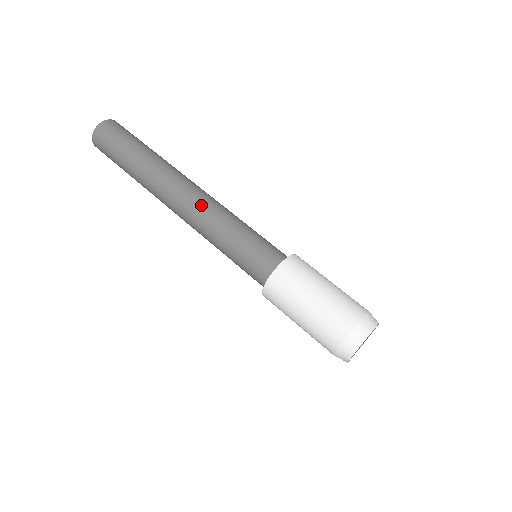
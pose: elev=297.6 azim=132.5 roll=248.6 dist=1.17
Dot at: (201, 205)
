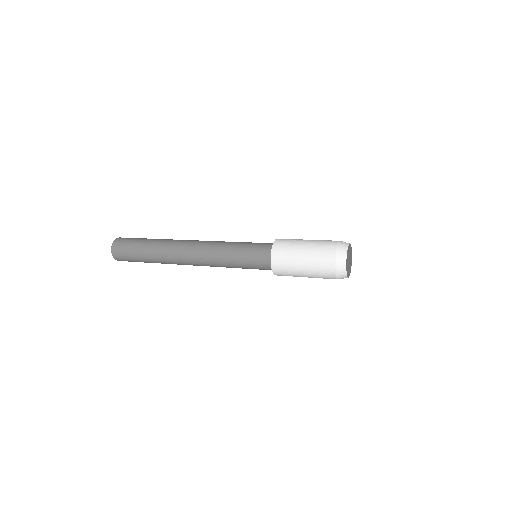
Dot at: occluded
